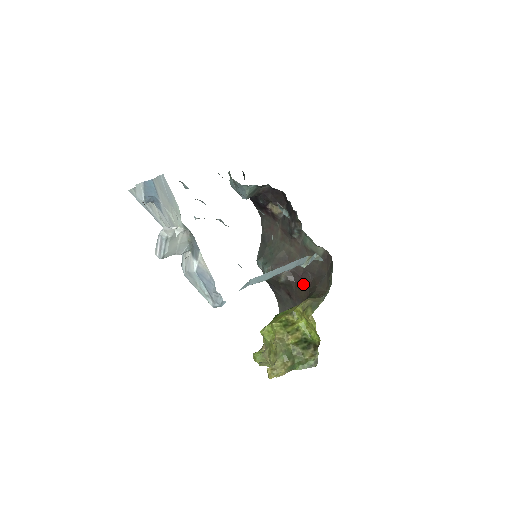
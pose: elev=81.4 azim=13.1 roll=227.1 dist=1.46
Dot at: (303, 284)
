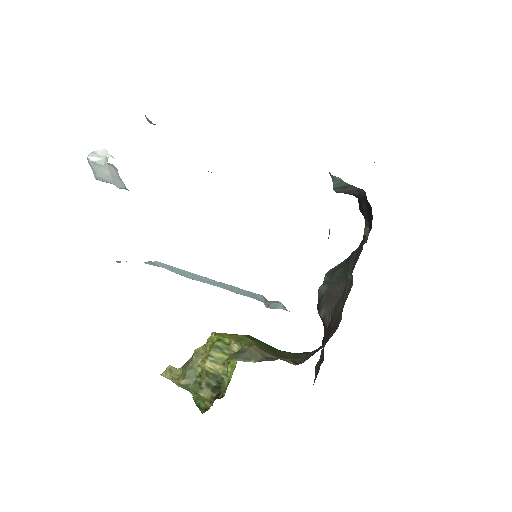
Dot at: (325, 338)
